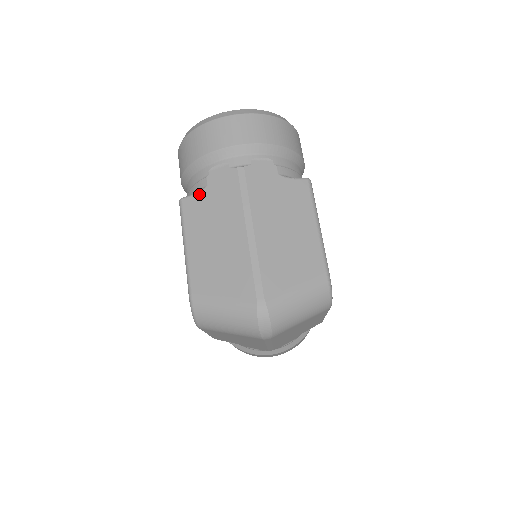
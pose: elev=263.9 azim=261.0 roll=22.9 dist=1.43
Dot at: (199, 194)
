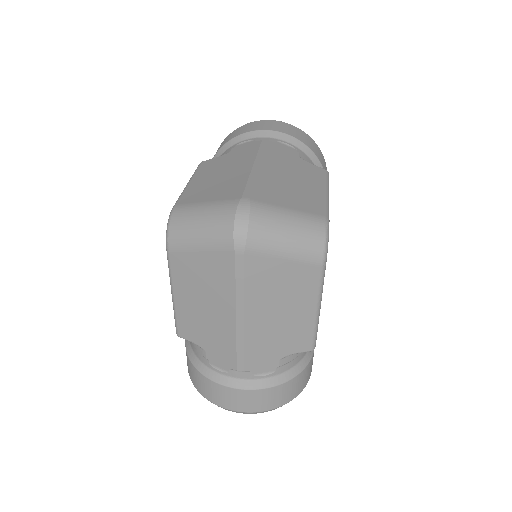
Dot at: (220, 156)
